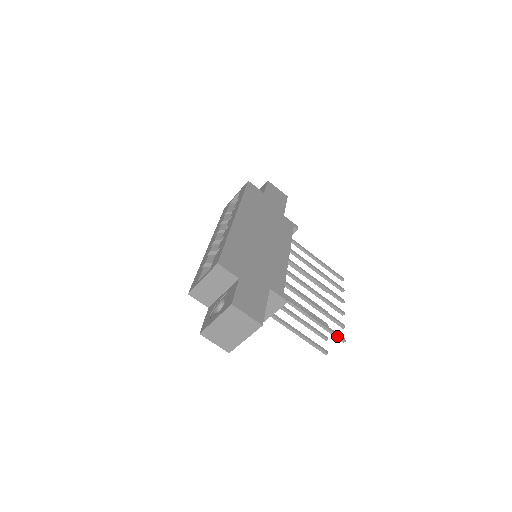
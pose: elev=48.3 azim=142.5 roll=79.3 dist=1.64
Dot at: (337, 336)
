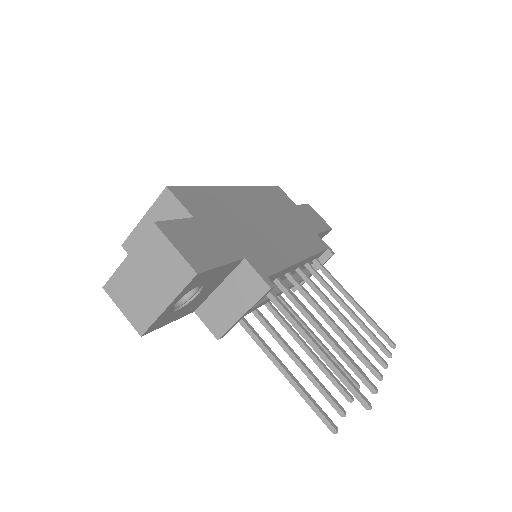
Dot at: (356, 392)
